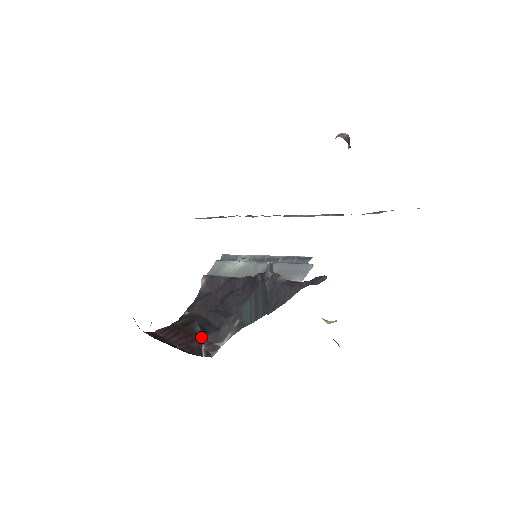
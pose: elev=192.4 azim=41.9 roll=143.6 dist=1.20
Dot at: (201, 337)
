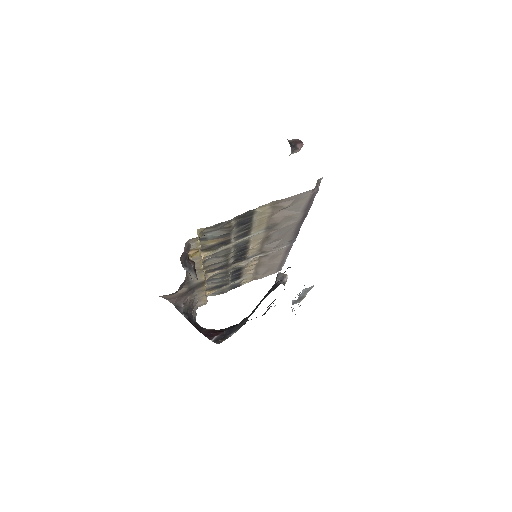
Dot at: (223, 331)
